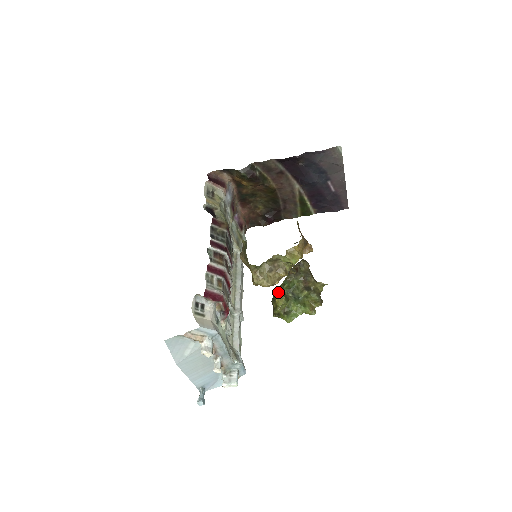
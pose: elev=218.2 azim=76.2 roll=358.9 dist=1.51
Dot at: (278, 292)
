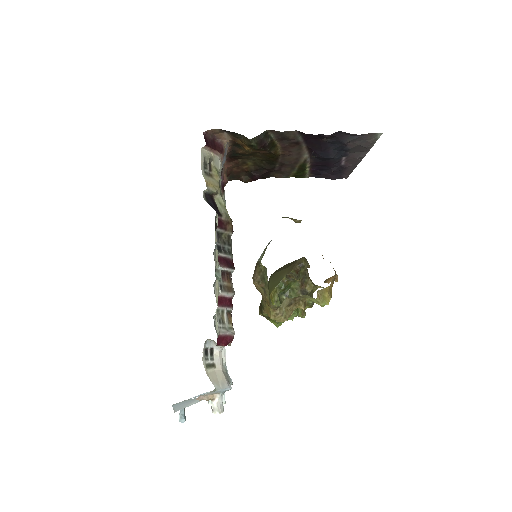
Dot at: (274, 298)
